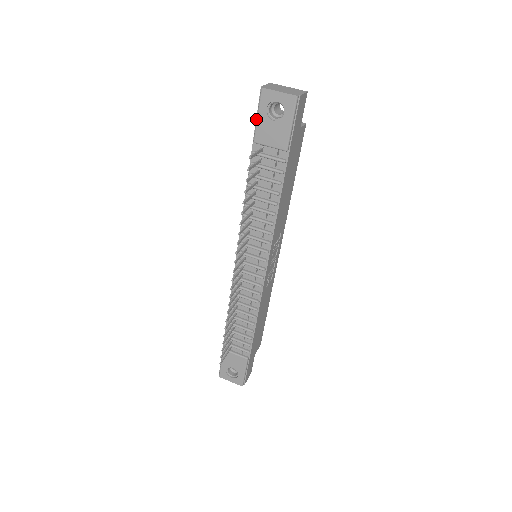
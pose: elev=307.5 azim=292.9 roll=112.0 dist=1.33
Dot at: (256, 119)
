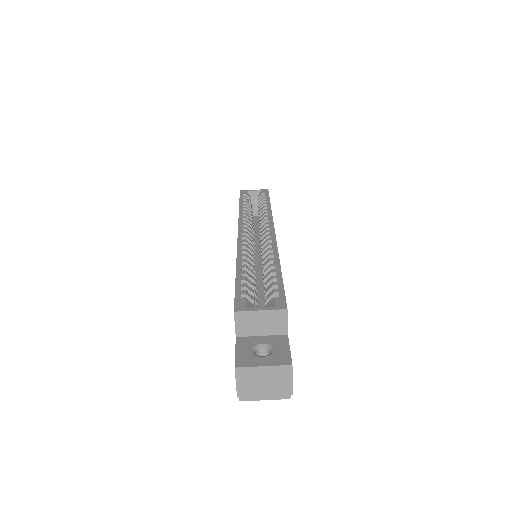
Dot at: occluded
